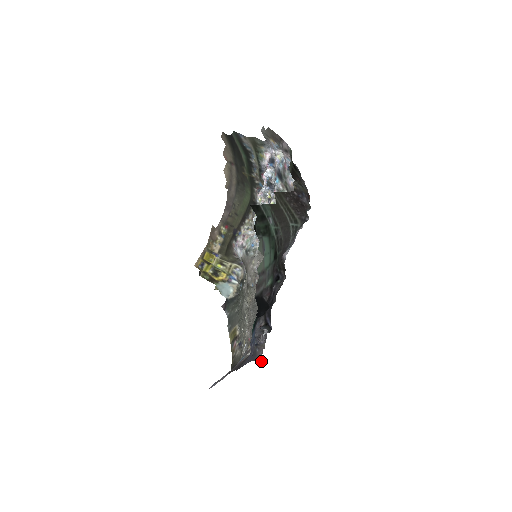
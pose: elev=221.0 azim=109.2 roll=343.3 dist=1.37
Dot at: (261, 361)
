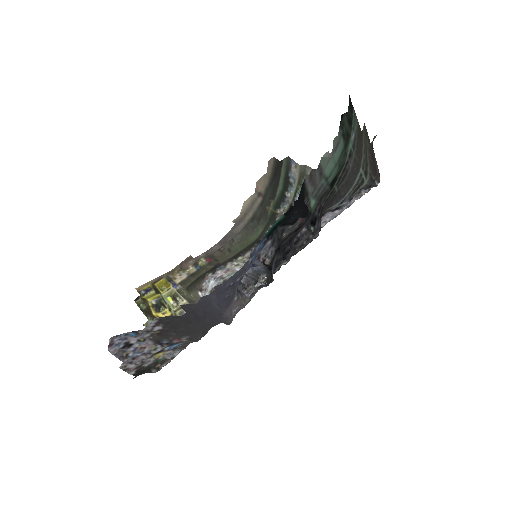
Dot at: (230, 320)
